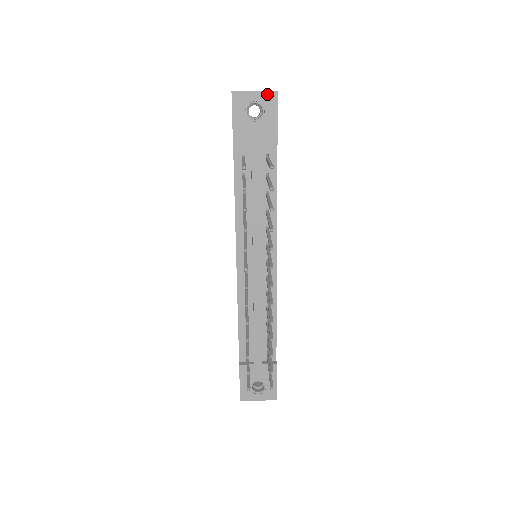
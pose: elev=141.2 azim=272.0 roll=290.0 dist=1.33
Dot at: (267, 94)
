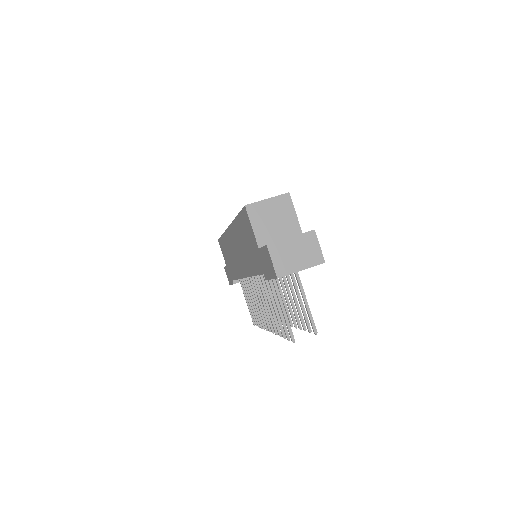
Dot at: (313, 266)
